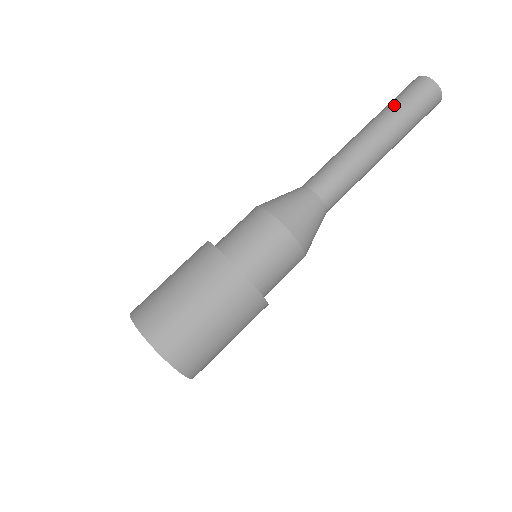
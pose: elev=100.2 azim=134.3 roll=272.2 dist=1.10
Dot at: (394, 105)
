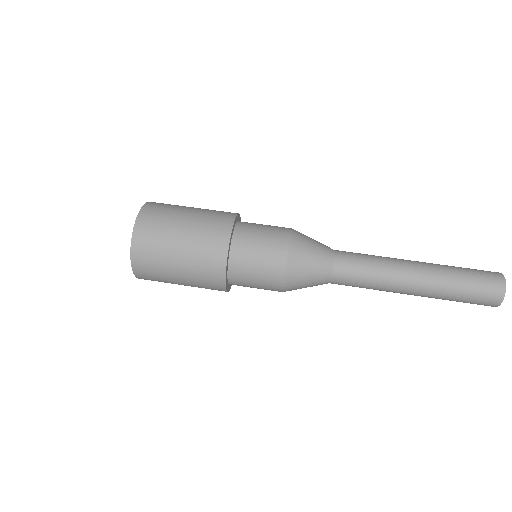
Dot at: occluded
